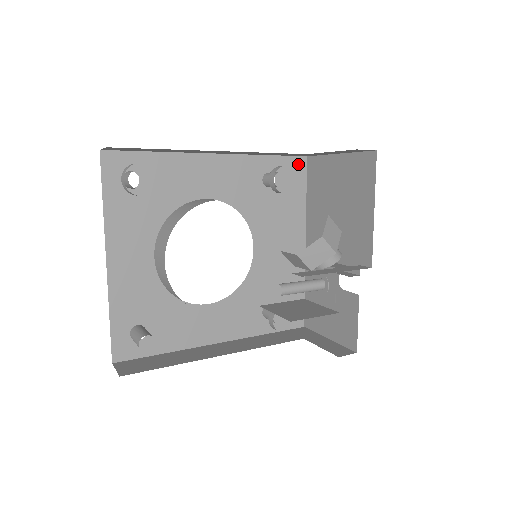
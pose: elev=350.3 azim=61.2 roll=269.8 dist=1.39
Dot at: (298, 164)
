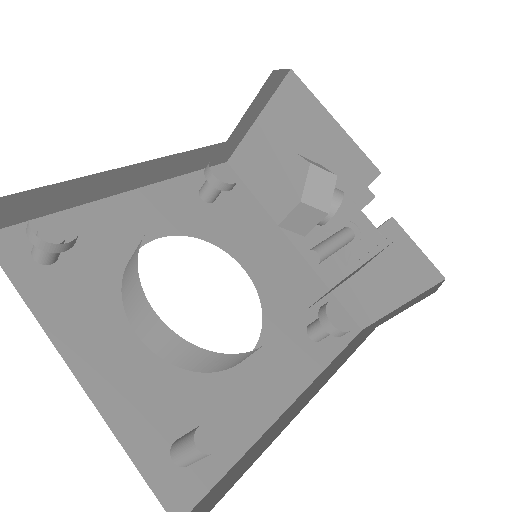
Dot at: (224, 172)
